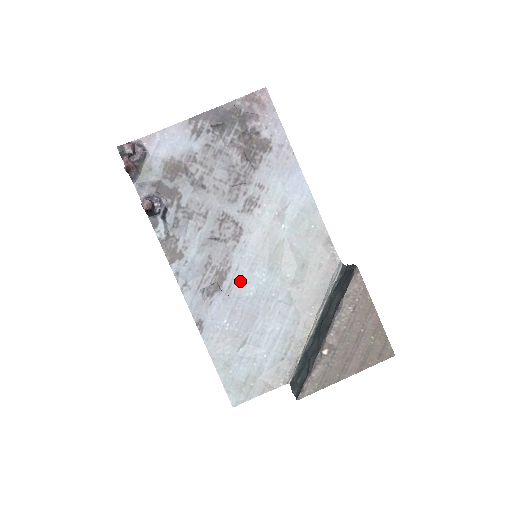
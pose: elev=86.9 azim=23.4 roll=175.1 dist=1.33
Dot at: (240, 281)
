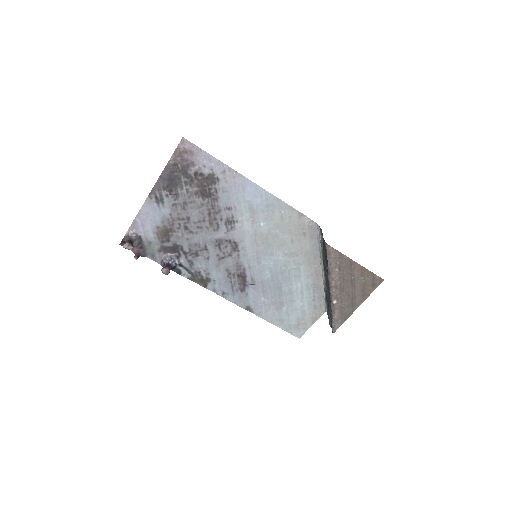
Dot at: (256, 273)
